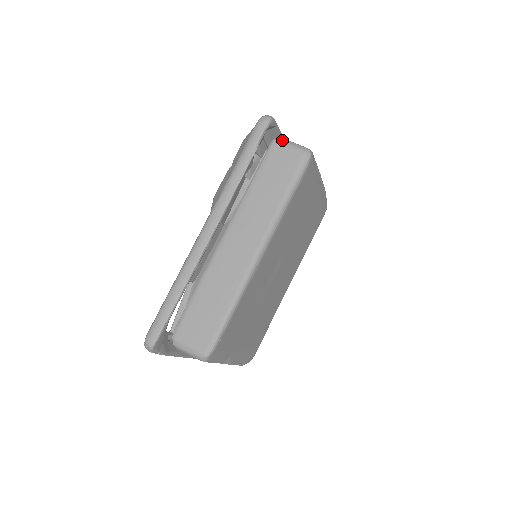
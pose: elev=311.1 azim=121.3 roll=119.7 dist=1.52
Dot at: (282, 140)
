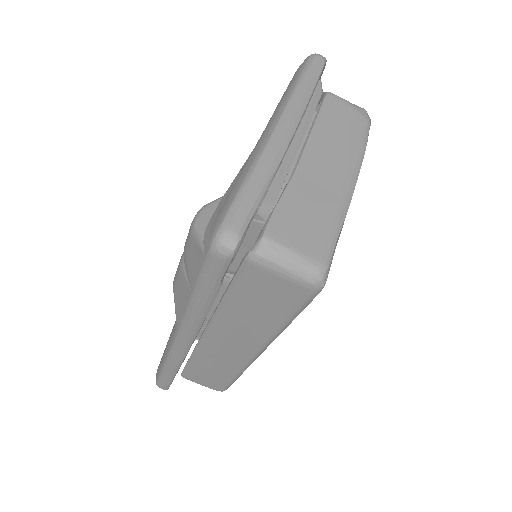
Dot at: (266, 259)
